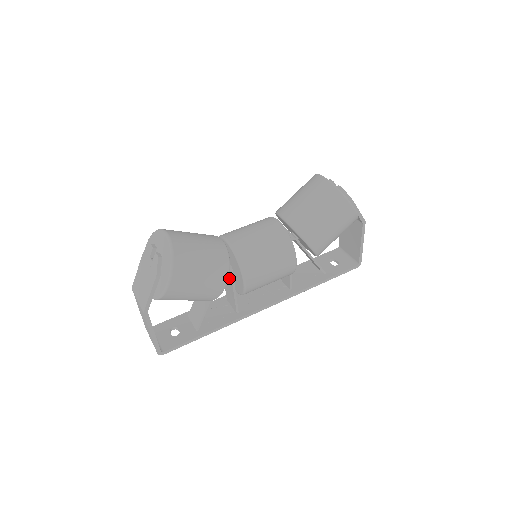
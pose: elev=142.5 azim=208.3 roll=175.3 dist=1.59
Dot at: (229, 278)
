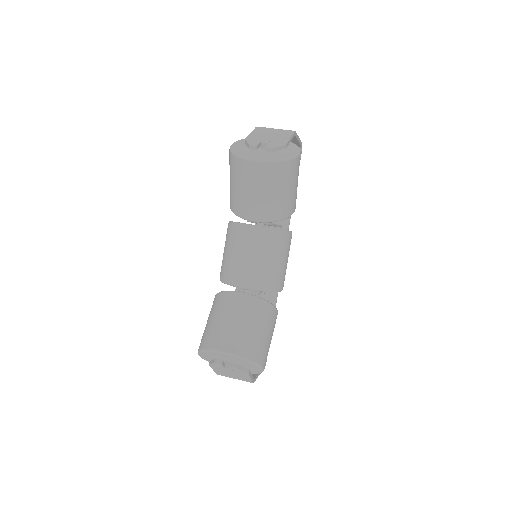
Dot at: occluded
